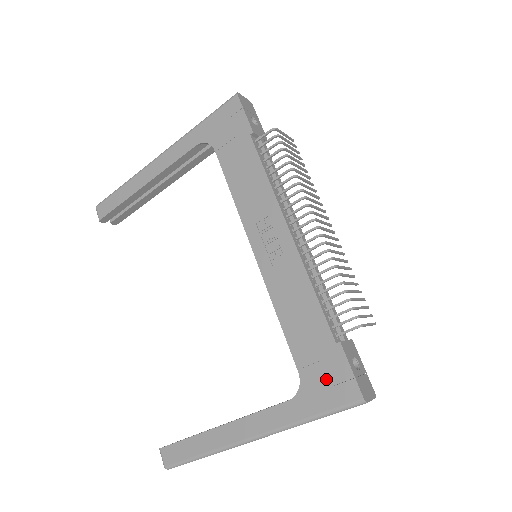
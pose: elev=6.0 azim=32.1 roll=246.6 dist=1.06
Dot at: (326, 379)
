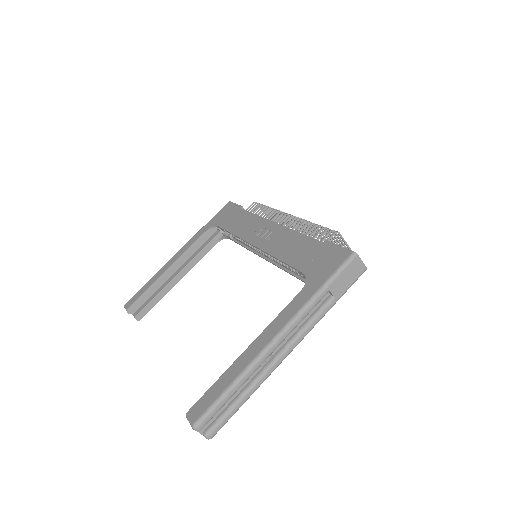
Dot at: (324, 261)
